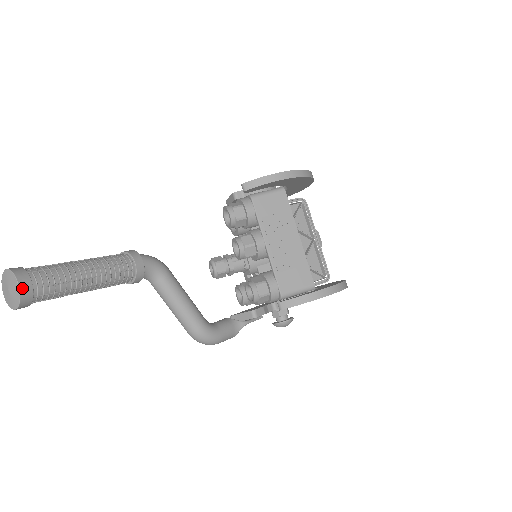
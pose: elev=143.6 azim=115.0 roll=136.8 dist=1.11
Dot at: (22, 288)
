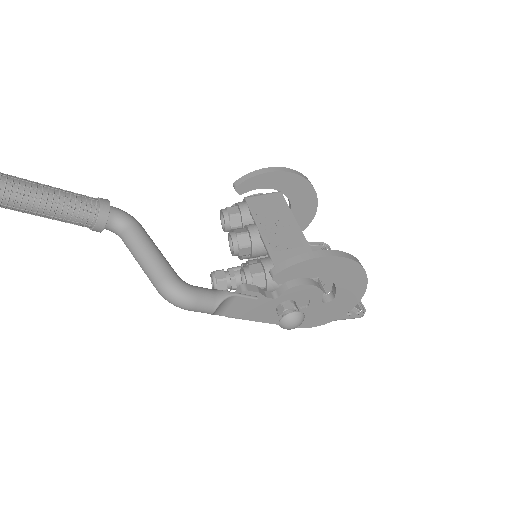
Dot at: out of frame
